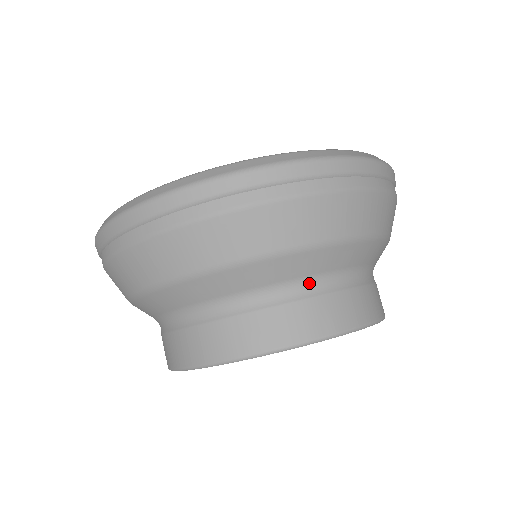
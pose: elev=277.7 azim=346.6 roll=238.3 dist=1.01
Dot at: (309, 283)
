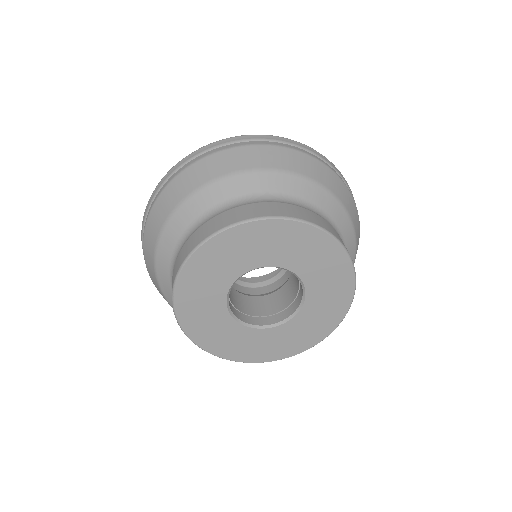
Dot at: (307, 205)
